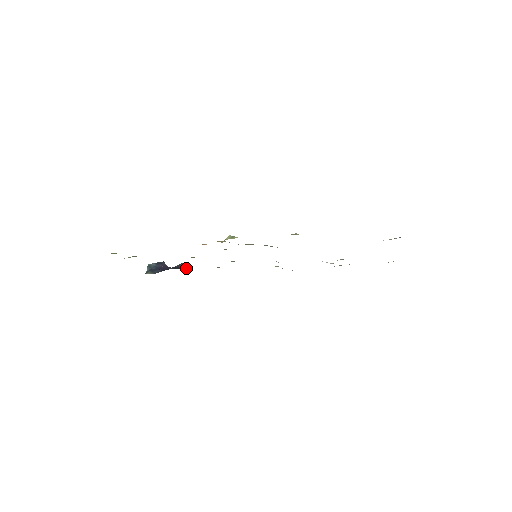
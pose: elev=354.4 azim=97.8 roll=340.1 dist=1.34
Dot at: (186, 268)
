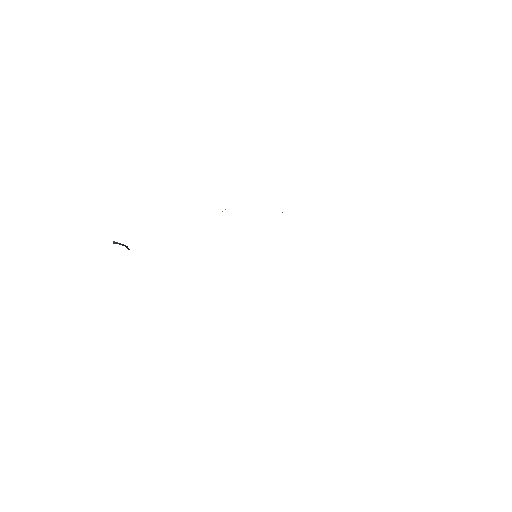
Dot at: occluded
